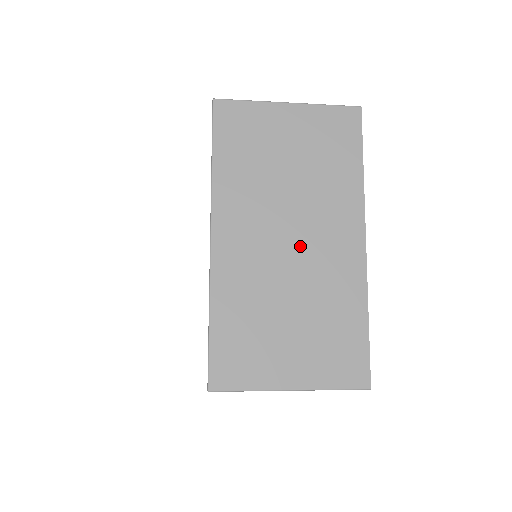
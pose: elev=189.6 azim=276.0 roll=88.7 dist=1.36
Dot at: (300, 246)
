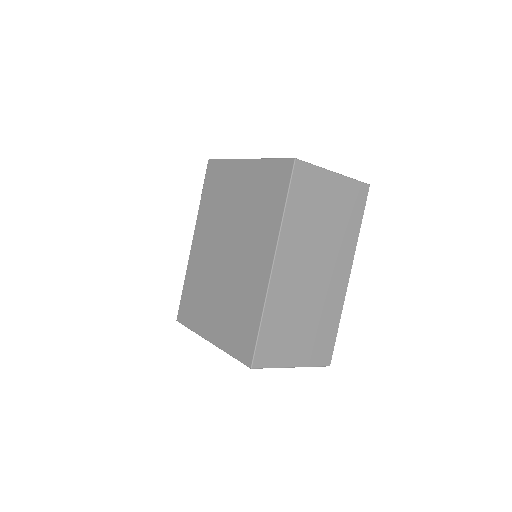
Dot at: (318, 276)
